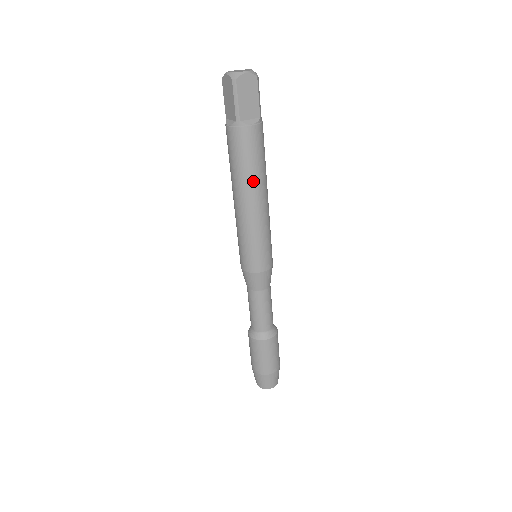
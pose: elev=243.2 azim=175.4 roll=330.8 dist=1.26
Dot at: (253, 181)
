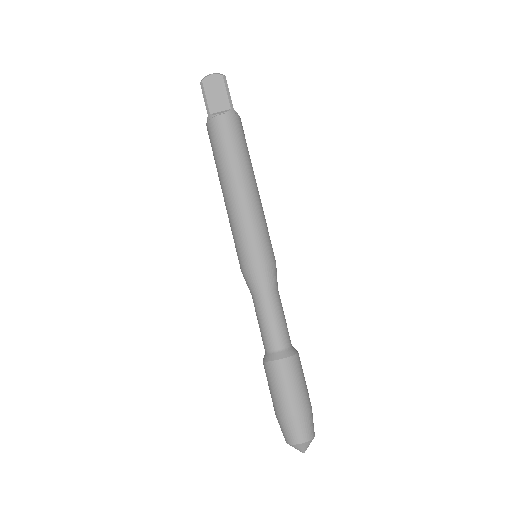
Dot at: (229, 166)
